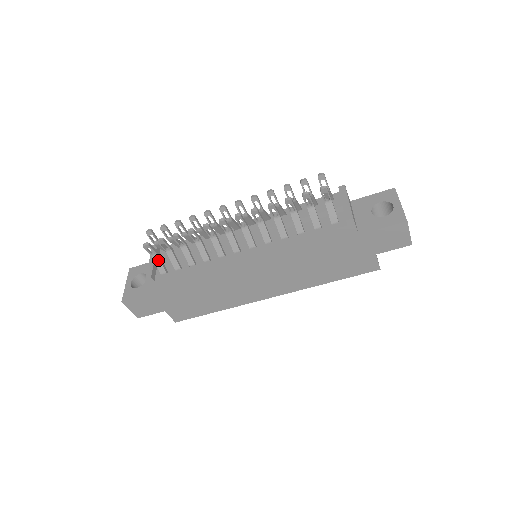
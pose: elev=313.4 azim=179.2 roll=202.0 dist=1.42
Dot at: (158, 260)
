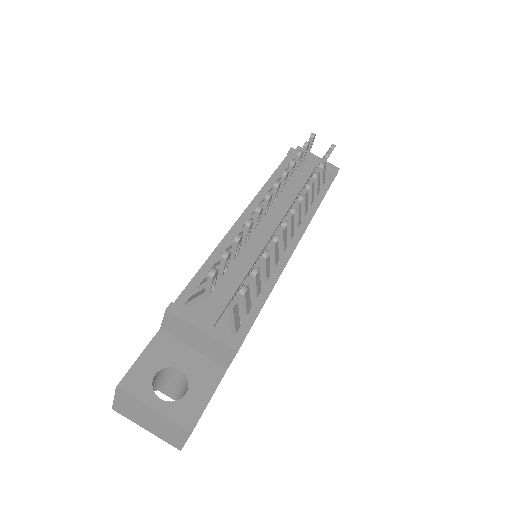
Dot at: (237, 311)
